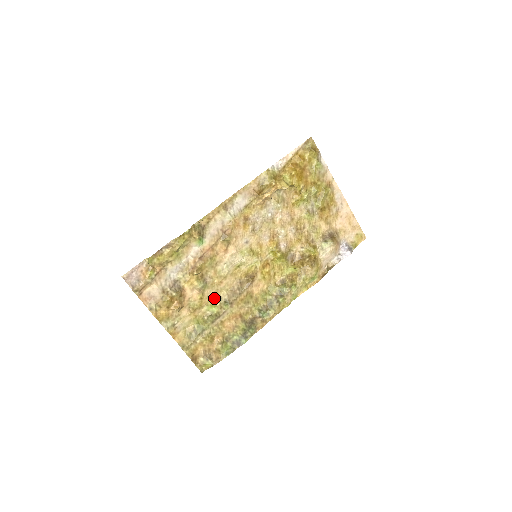
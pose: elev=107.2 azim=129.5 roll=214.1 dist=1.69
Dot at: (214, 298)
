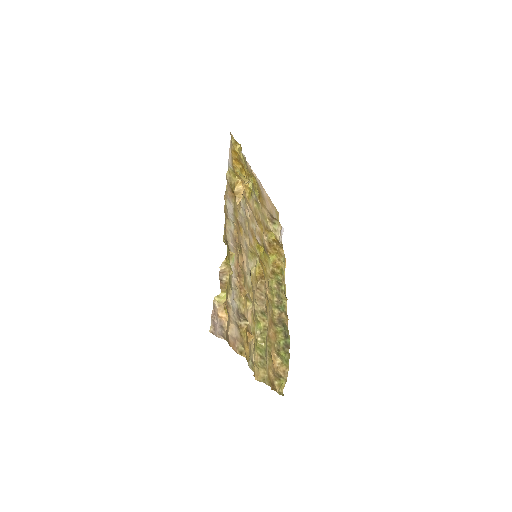
Dot at: (255, 315)
